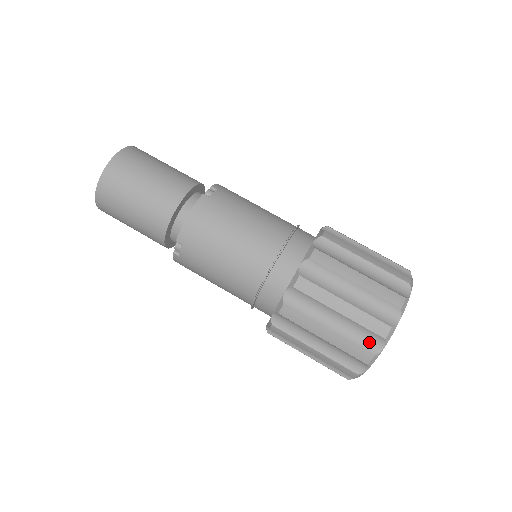
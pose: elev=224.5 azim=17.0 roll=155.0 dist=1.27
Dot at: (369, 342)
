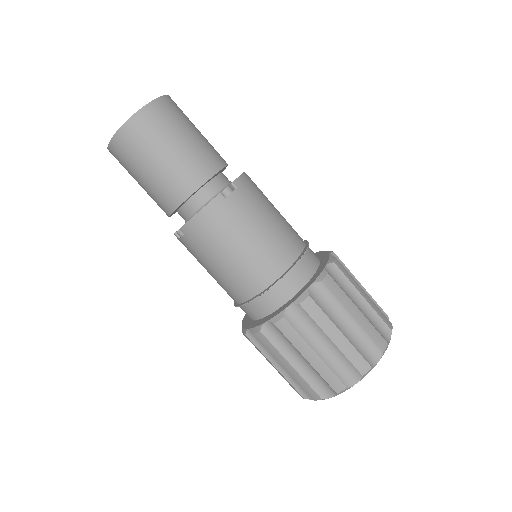
Dot at: (323, 388)
